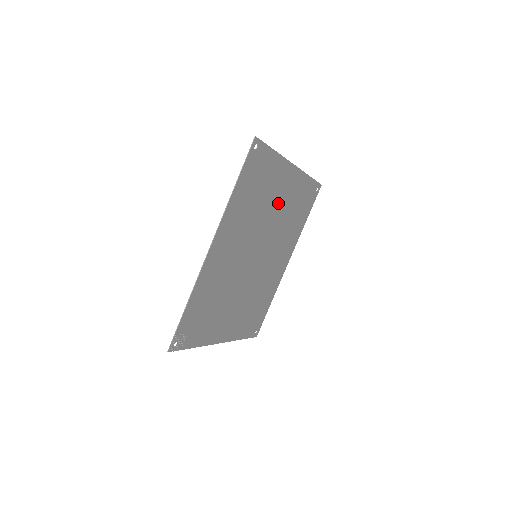
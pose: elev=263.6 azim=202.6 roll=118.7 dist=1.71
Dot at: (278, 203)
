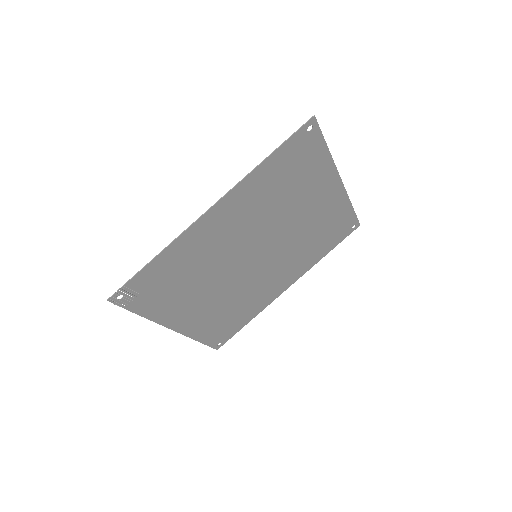
Dot at: (306, 212)
